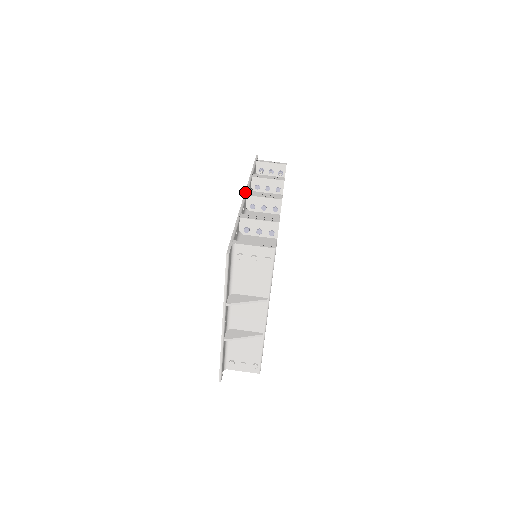
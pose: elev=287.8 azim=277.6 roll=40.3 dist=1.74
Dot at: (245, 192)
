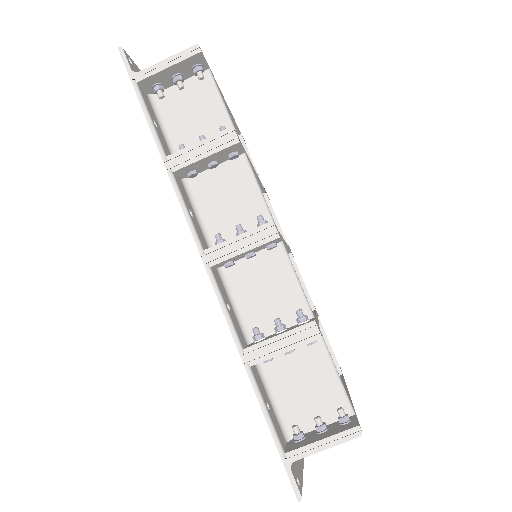
Dot at: (201, 257)
